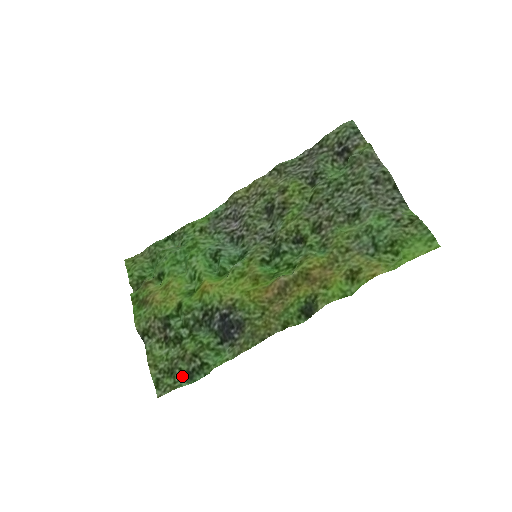
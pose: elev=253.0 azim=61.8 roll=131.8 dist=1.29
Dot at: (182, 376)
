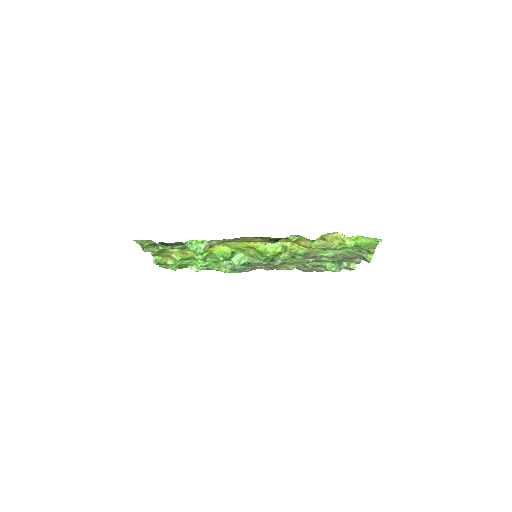
Dot at: (161, 243)
